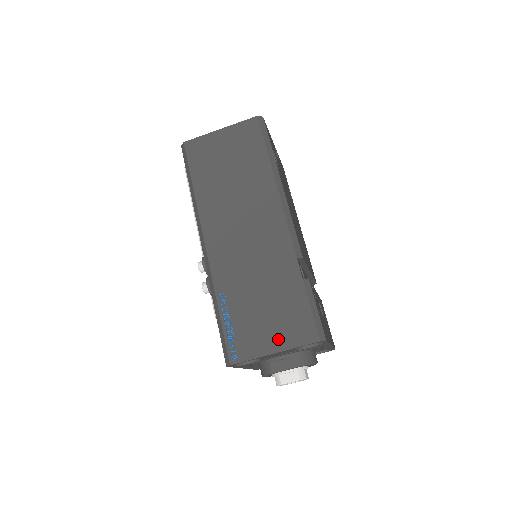
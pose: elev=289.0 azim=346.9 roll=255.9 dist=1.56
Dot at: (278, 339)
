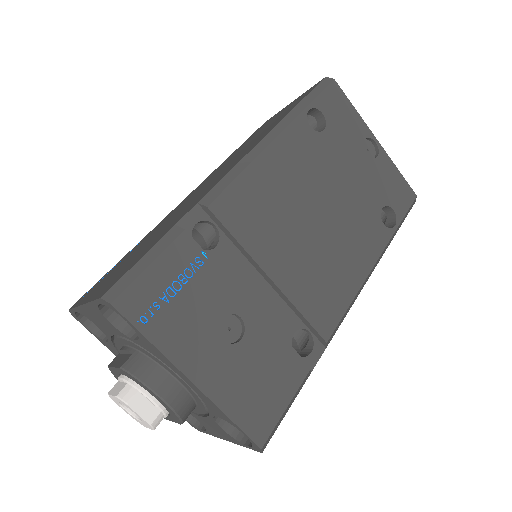
Dot at: (99, 289)
